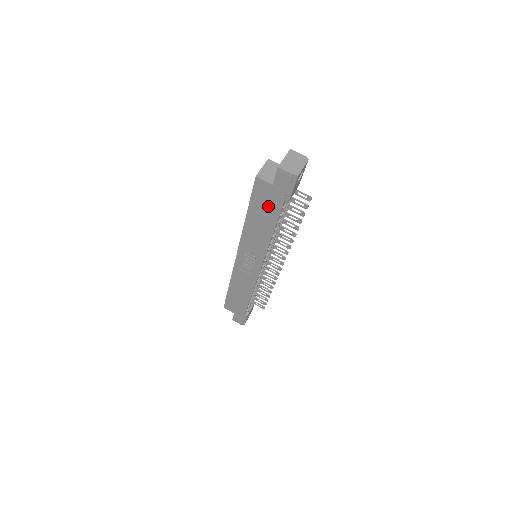
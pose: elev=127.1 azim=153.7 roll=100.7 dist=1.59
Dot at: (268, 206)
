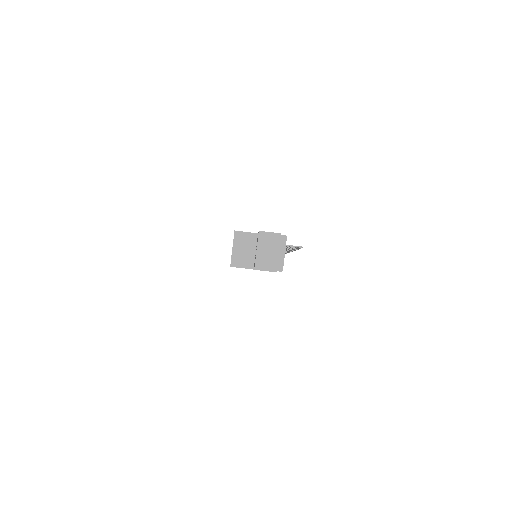
Dot at: occluded
